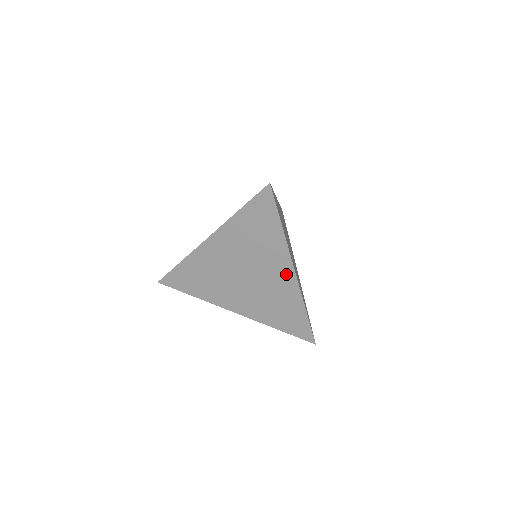
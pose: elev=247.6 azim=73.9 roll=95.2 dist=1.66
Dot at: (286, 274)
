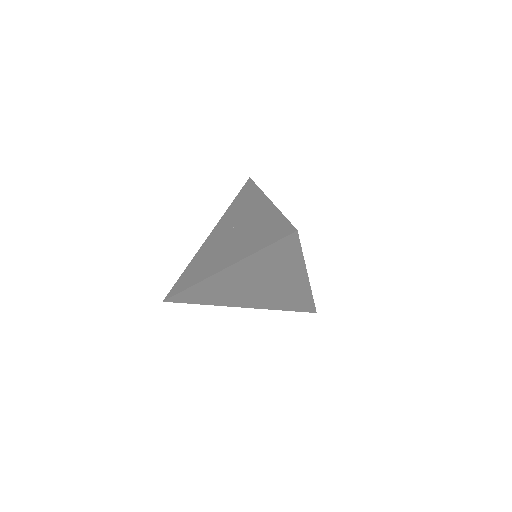
Dot at: (300, 281)
